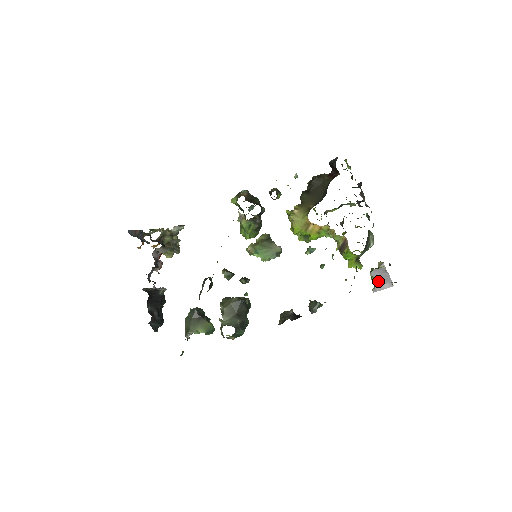
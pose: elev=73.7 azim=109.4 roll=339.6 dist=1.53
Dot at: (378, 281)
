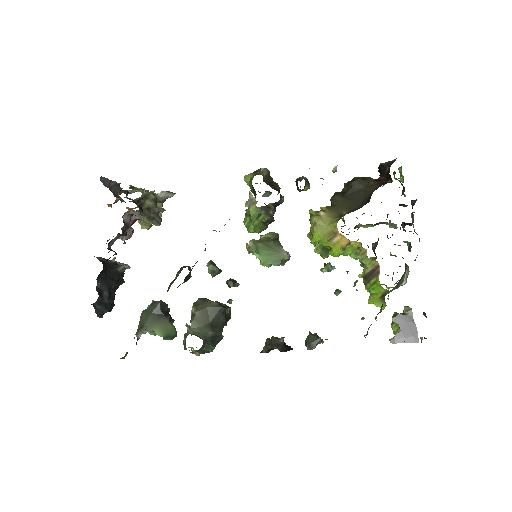
Dot at: (401, 330)
